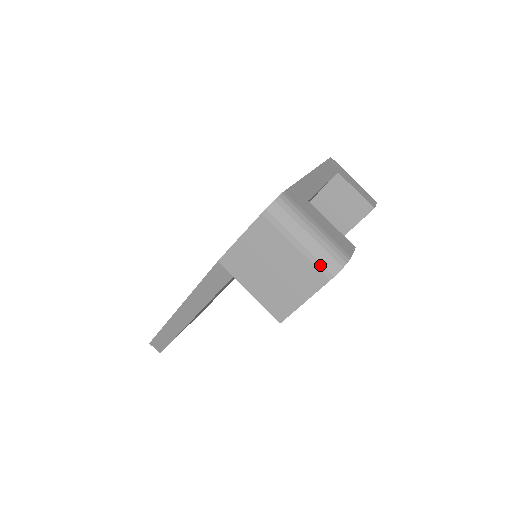
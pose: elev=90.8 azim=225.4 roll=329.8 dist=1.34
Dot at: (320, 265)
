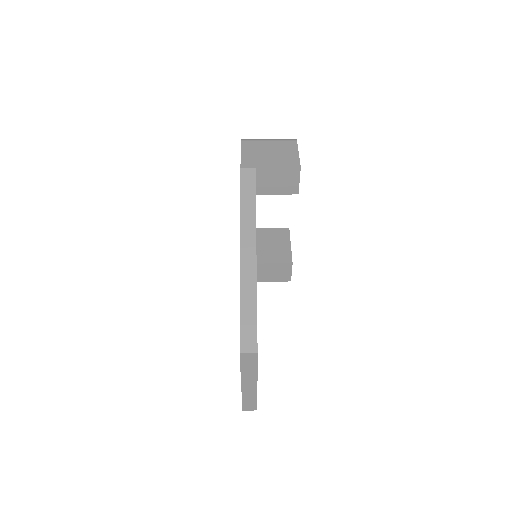
Dot at: (286, 140)
